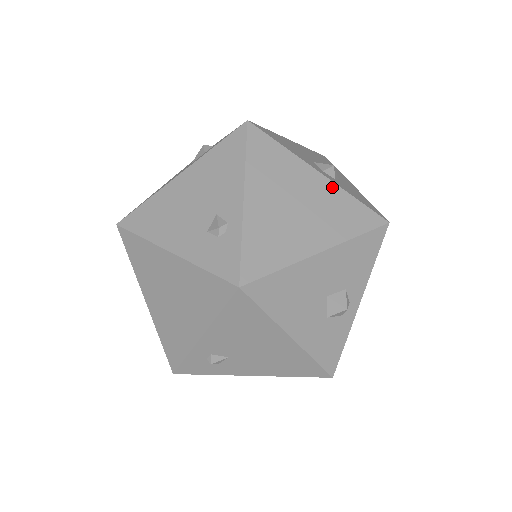
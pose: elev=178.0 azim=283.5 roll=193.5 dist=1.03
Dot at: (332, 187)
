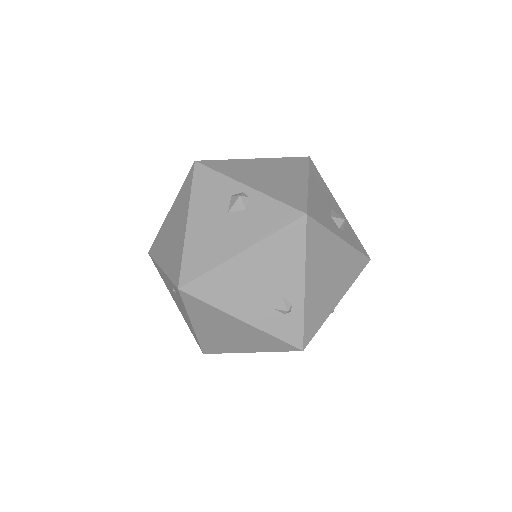
Dot at: (348, 248)
